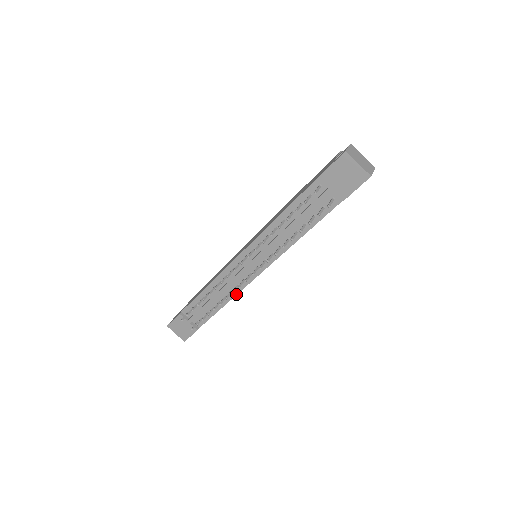
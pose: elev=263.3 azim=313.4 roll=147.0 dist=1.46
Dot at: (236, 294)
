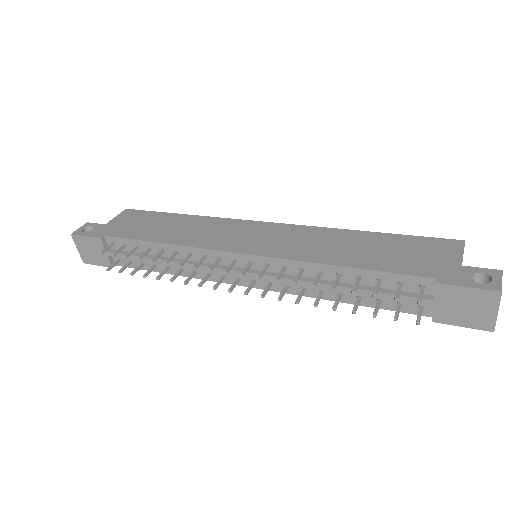
Dot at: (198, 278)
